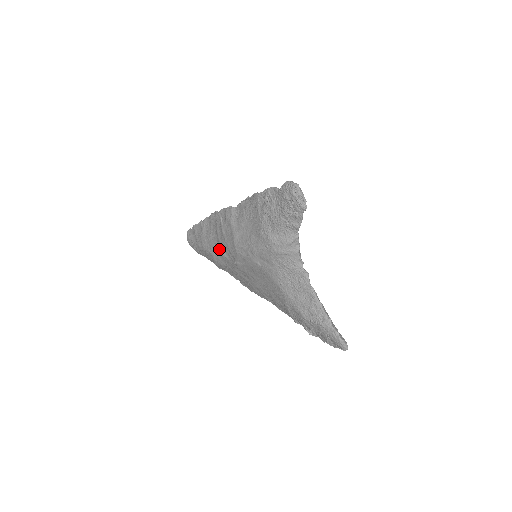
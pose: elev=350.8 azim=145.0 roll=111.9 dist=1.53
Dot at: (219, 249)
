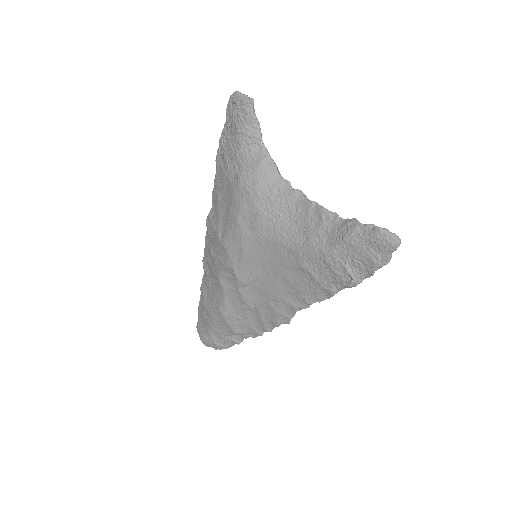
Dot at: (219, 287)
